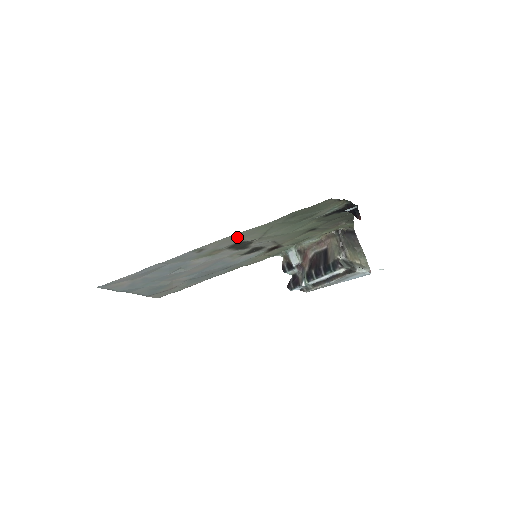
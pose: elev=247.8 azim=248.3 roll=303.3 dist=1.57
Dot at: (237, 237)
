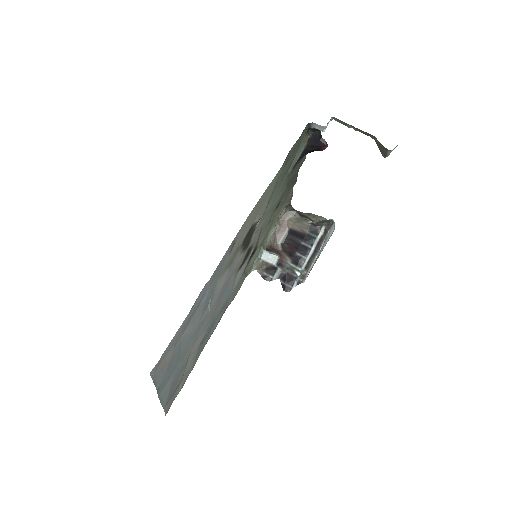
Dot at: (256, 210)
